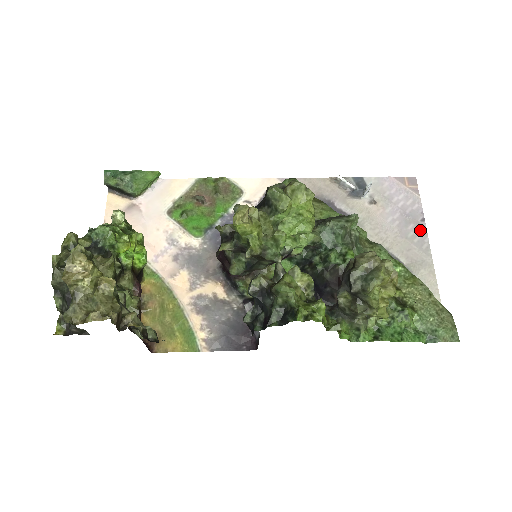
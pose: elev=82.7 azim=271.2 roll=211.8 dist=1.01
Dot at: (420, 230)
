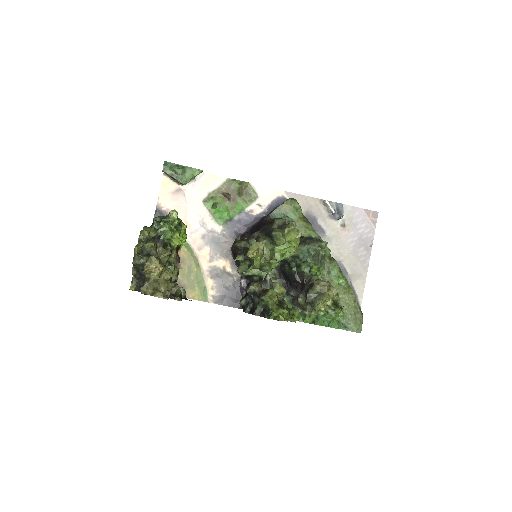
Dot at: (367, 253)
